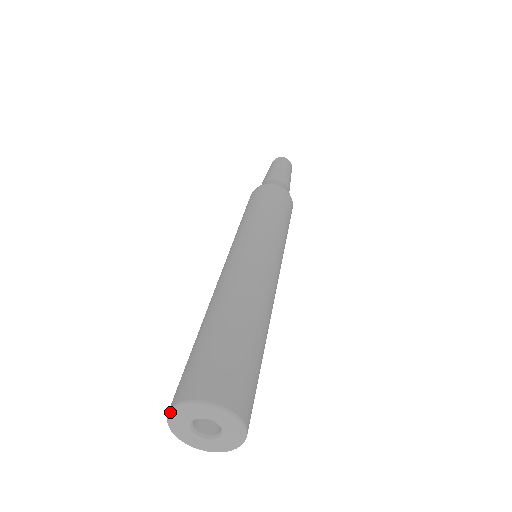
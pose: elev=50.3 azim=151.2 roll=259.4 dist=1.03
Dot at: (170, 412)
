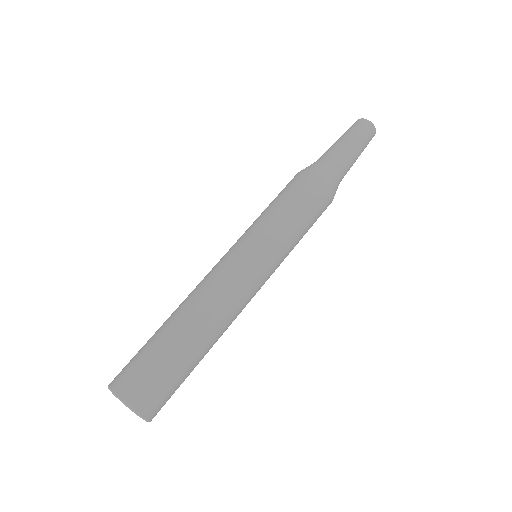
Dot at: (109, 389)
